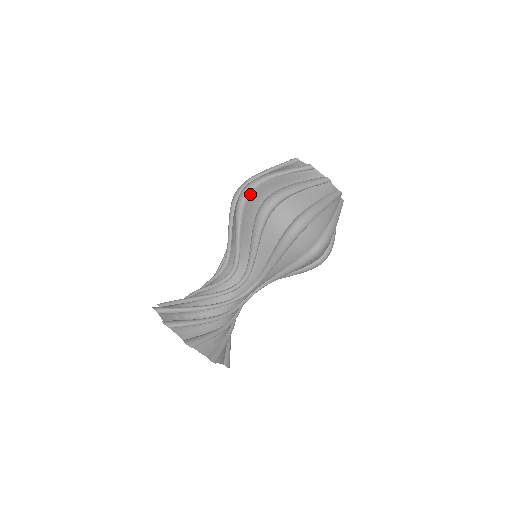
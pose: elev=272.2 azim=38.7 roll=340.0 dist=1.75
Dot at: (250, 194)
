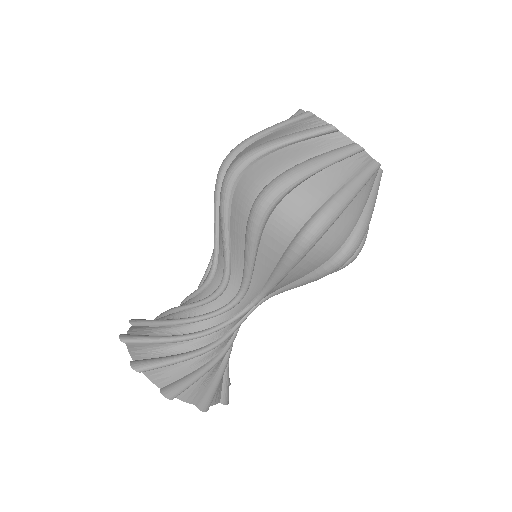
Dot at: (275, 207)
